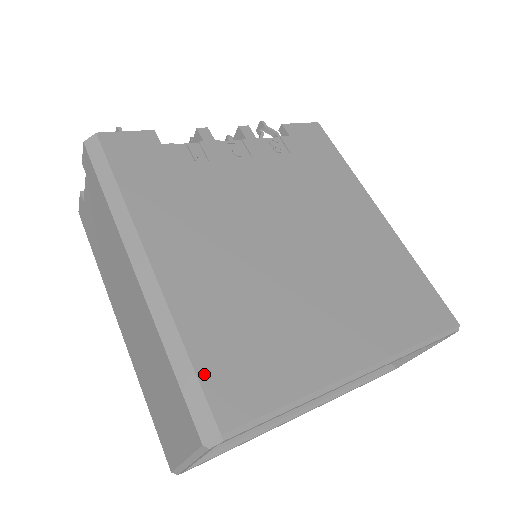
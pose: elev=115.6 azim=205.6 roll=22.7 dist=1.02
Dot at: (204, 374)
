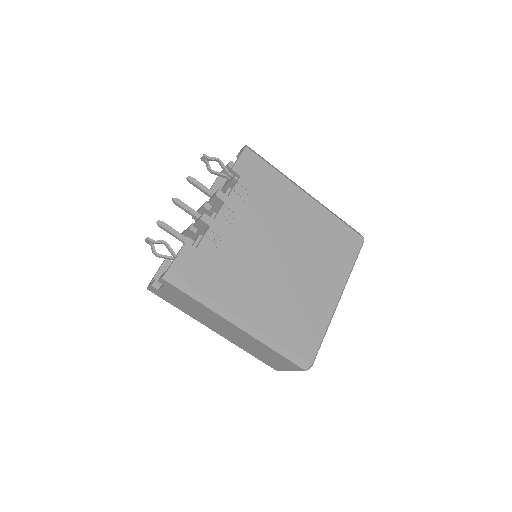
Dot at: (294, 349)
